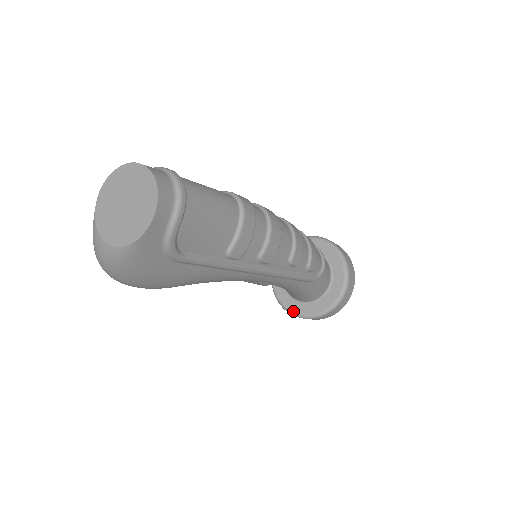
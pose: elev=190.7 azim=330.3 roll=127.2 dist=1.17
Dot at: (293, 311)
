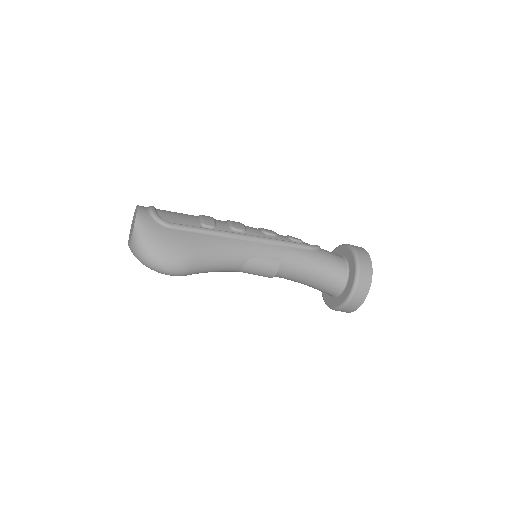
Dot at: (349, 292)
